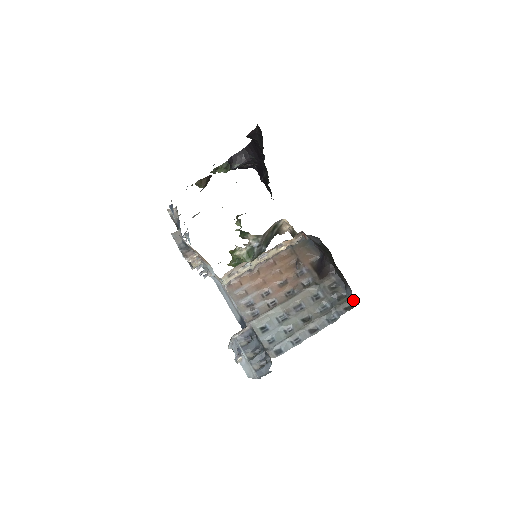
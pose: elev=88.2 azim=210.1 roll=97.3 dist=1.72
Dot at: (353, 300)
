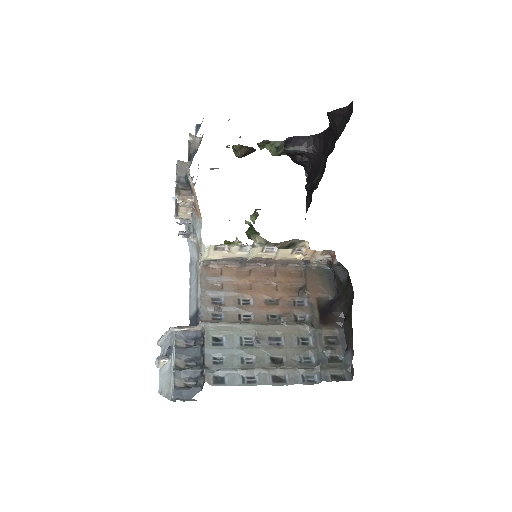
Dot at: (348, 371)
